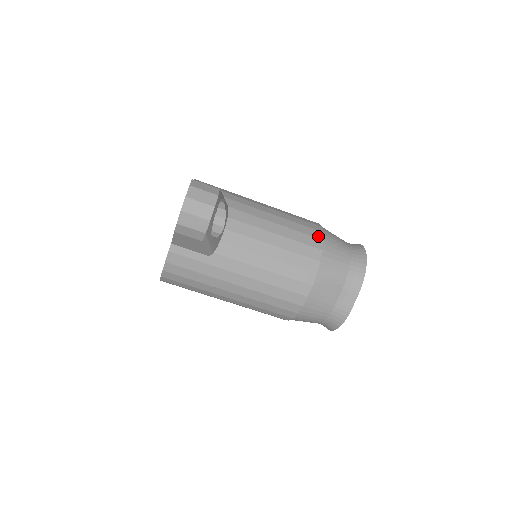
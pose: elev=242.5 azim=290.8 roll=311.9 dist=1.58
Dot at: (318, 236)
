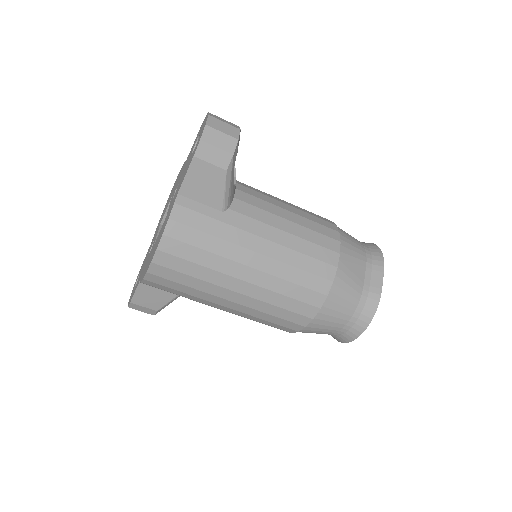
Dot at: (325, 218)
